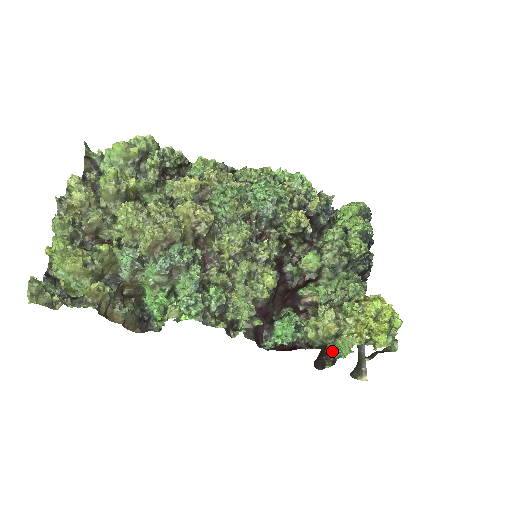
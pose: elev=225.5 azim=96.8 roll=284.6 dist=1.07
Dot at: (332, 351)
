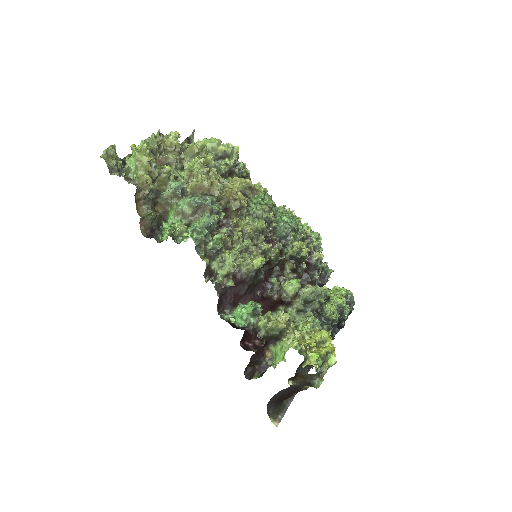
Dot at: (267, 364)
